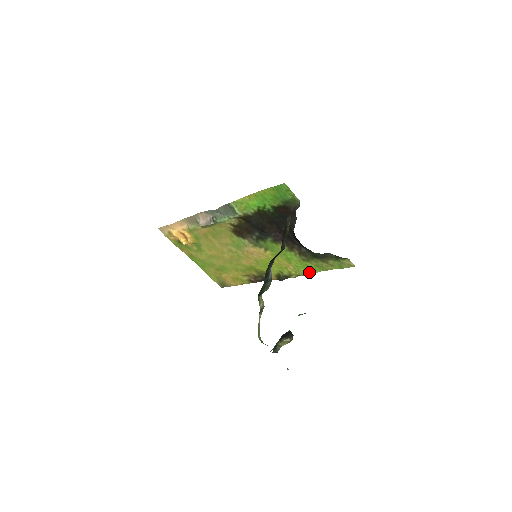
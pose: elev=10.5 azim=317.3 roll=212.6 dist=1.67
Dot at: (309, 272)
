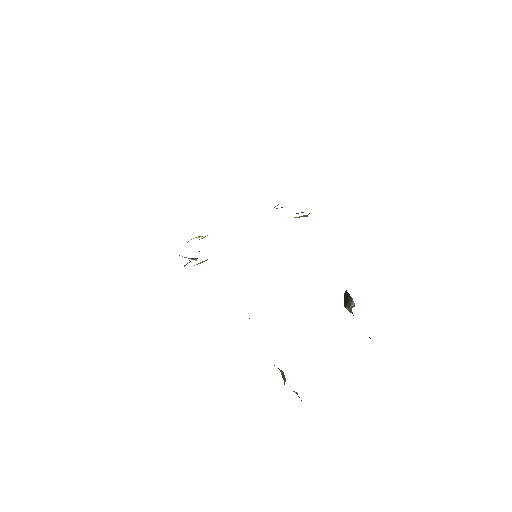
Dot at: occluded
